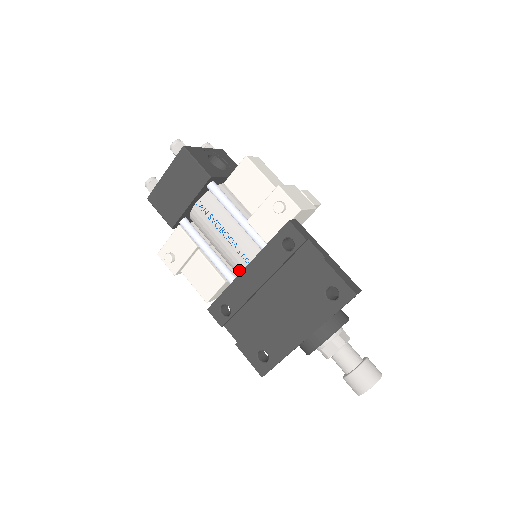
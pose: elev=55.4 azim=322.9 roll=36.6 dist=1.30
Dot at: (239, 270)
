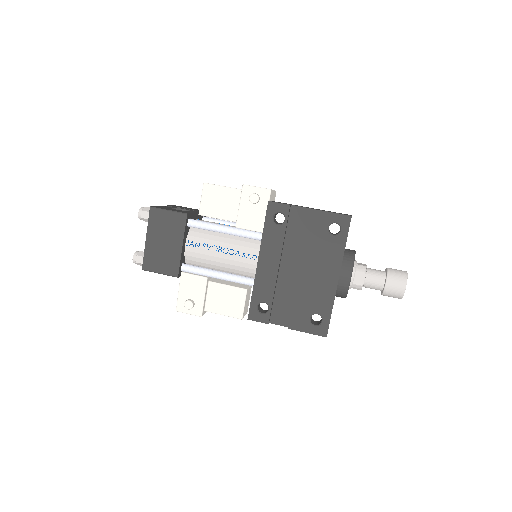
Dot at: (252, 271)
